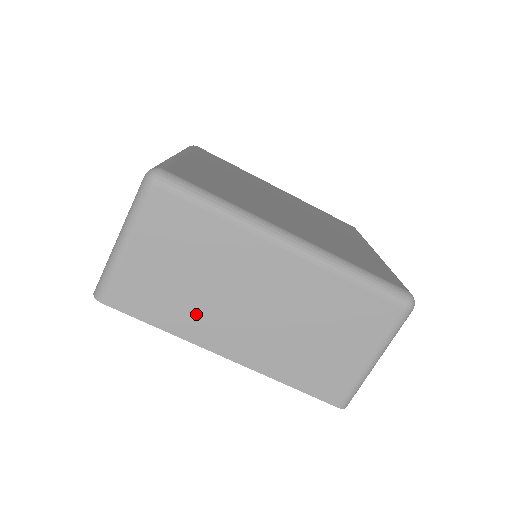
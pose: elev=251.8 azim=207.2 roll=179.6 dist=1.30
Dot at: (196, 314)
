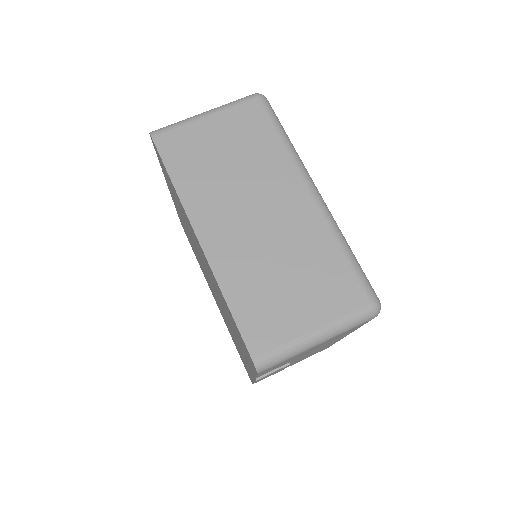
Dot at: (208, 191)
